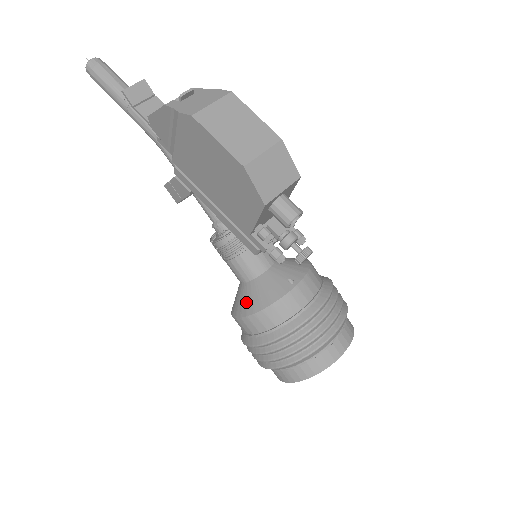
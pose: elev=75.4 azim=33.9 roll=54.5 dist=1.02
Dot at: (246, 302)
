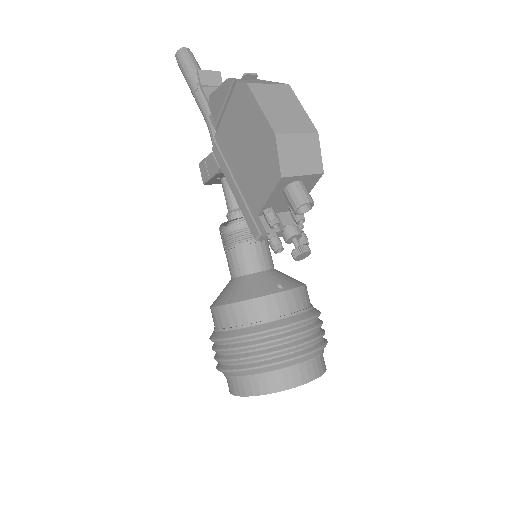
Dot at: (229, 293)
